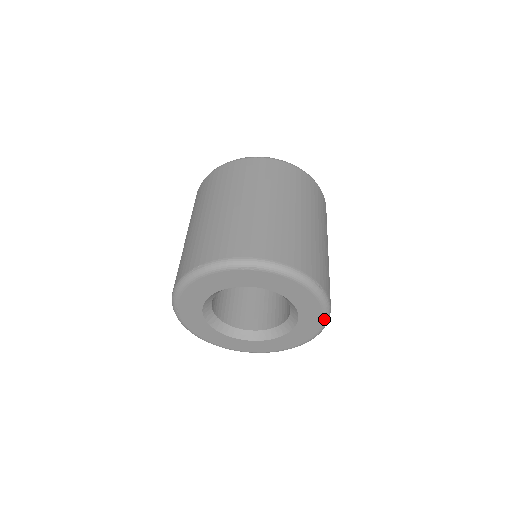
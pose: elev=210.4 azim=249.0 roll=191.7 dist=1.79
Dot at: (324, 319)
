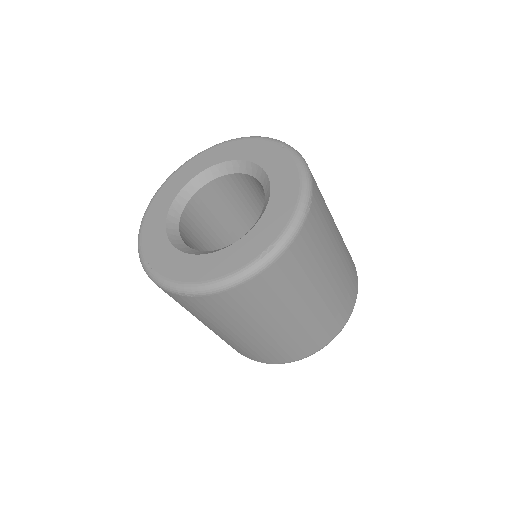
Dot at: occluded
